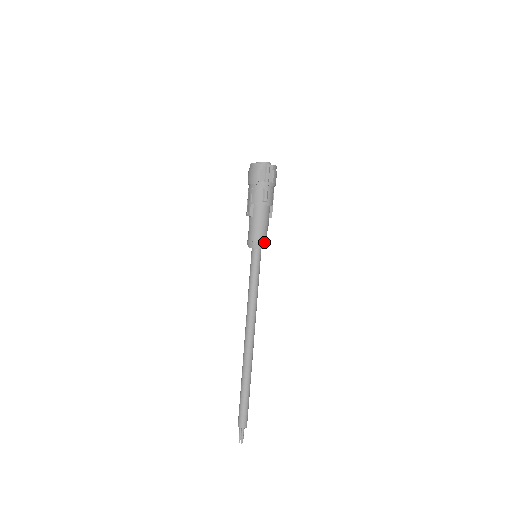
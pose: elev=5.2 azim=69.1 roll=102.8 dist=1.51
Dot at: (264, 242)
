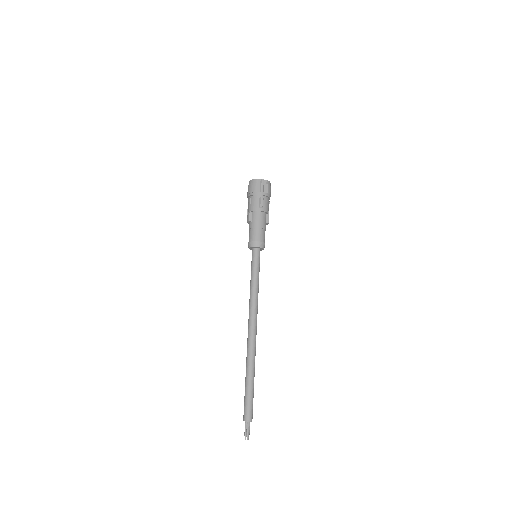
Dot at: (262, 242)
